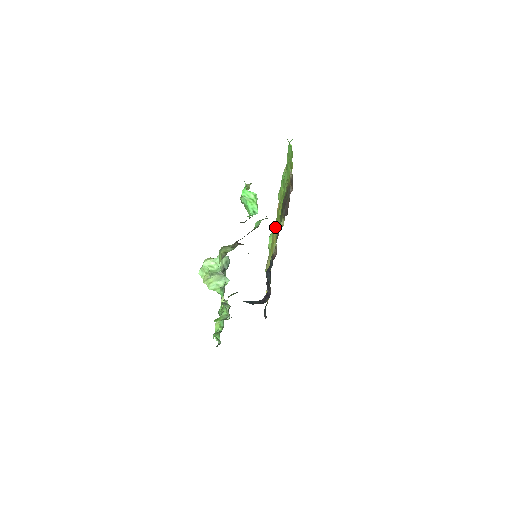
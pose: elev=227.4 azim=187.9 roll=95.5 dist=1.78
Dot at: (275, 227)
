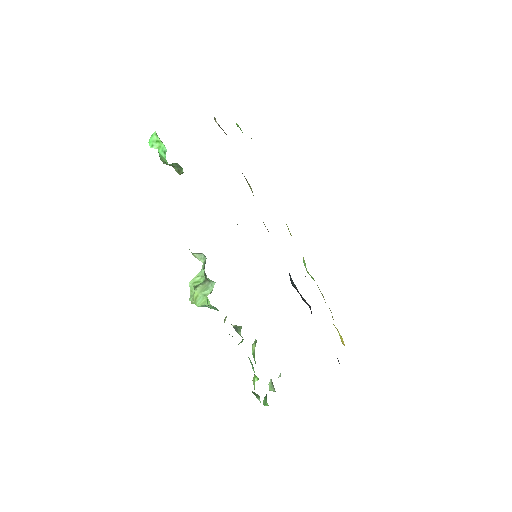
Dot at: occluded
